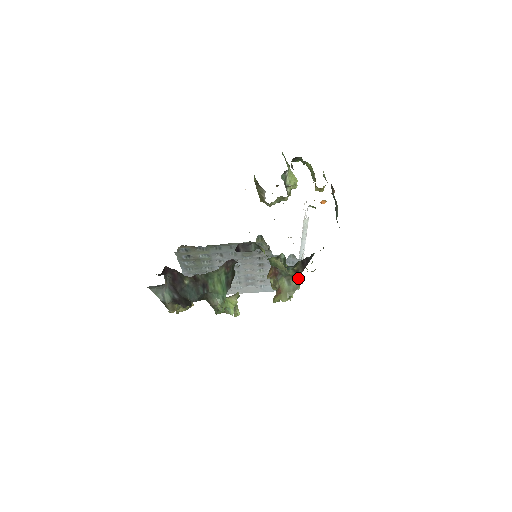
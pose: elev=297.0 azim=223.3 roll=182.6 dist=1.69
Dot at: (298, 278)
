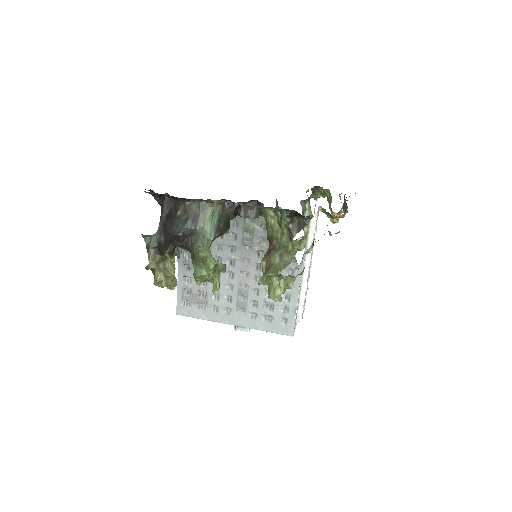
Dot at: (292, 251)
